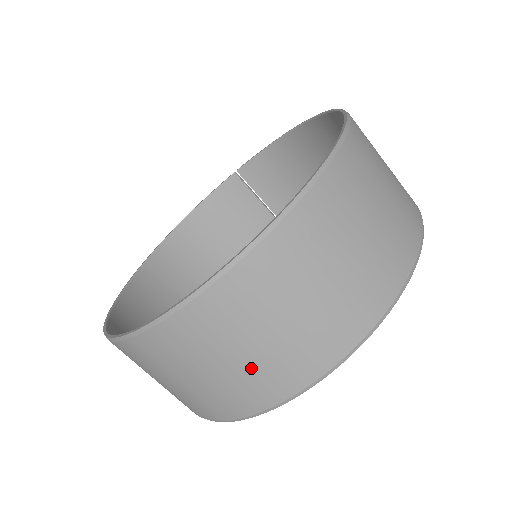
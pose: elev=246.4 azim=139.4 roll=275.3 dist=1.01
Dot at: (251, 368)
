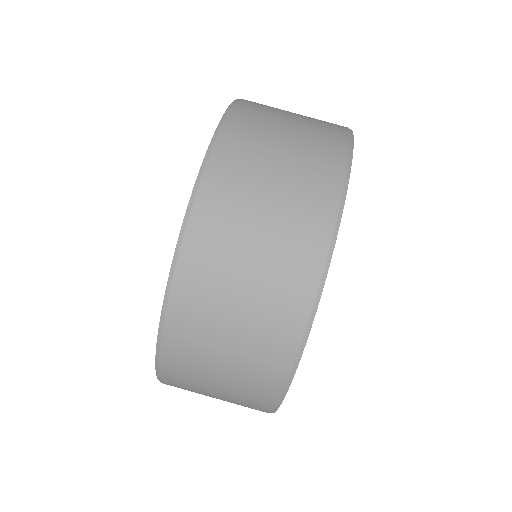
Dot at: (274, 250)
